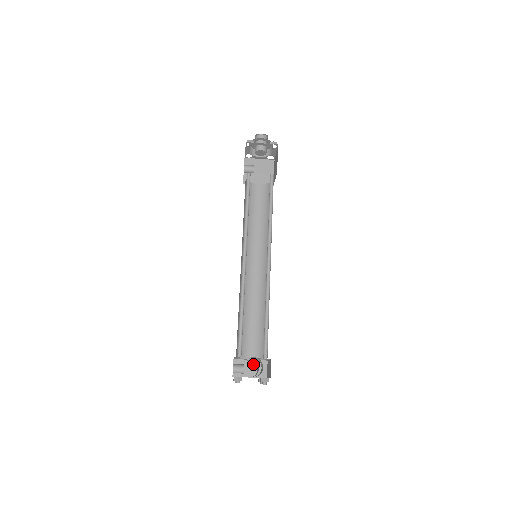
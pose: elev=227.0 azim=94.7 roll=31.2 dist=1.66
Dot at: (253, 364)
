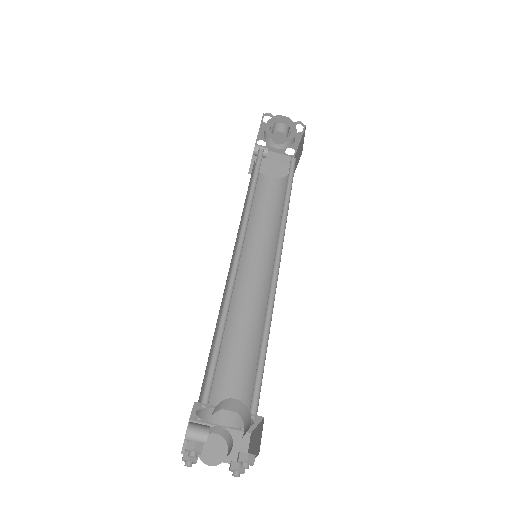
Dot at: (221, 441)
